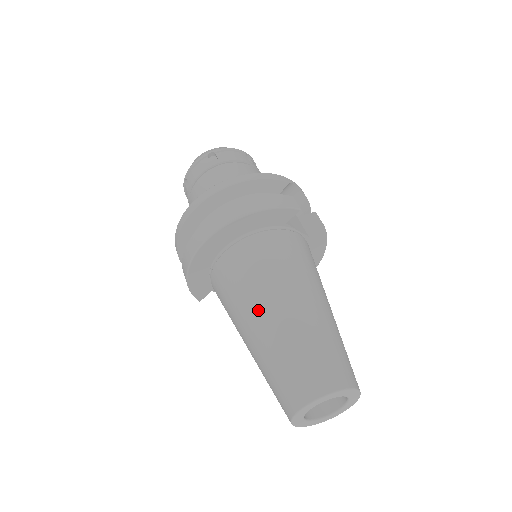
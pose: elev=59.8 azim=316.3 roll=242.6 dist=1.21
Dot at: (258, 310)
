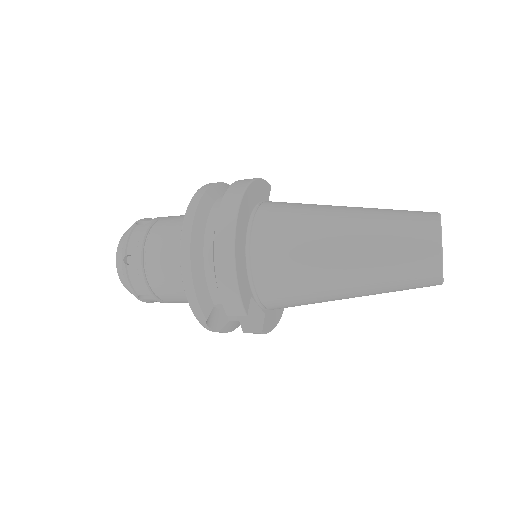
Dot at: (331, 224)
